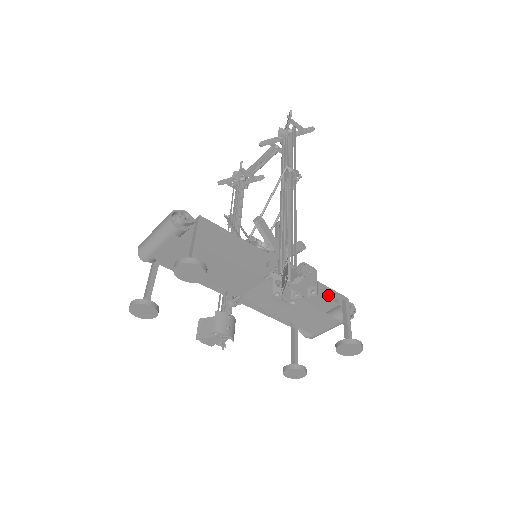
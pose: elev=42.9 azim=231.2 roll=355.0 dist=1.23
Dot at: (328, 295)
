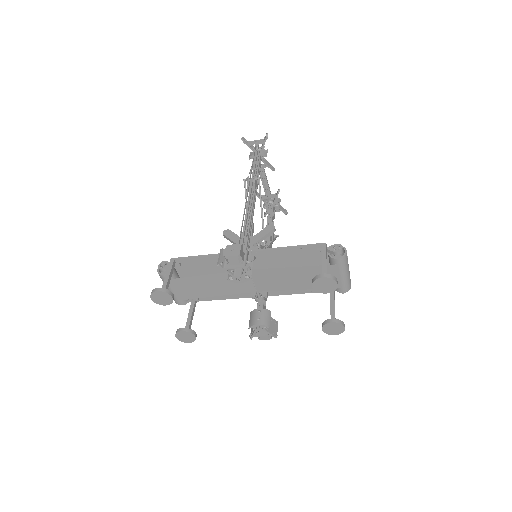
Dot at: (307, 251)
